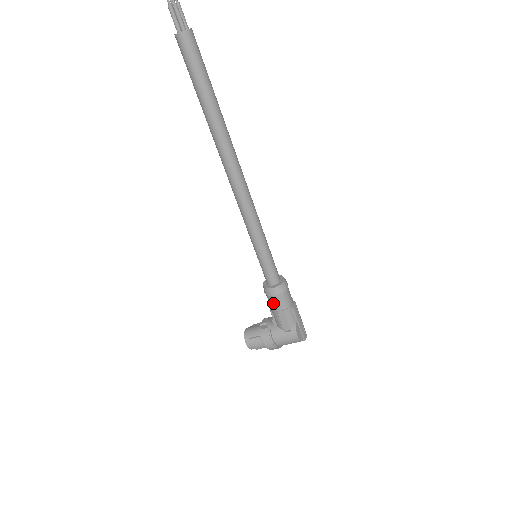
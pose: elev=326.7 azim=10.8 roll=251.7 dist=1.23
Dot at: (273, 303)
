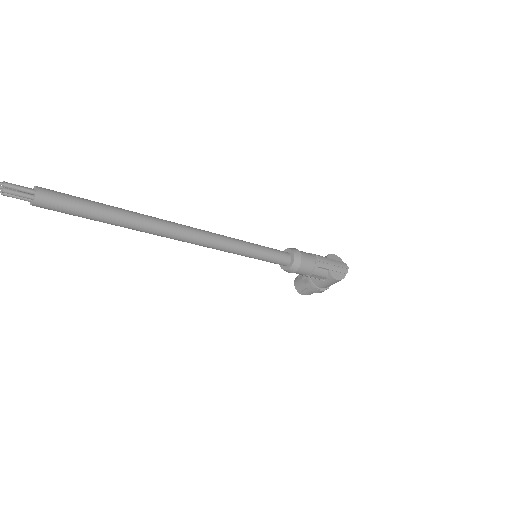
Dot at: occluded
